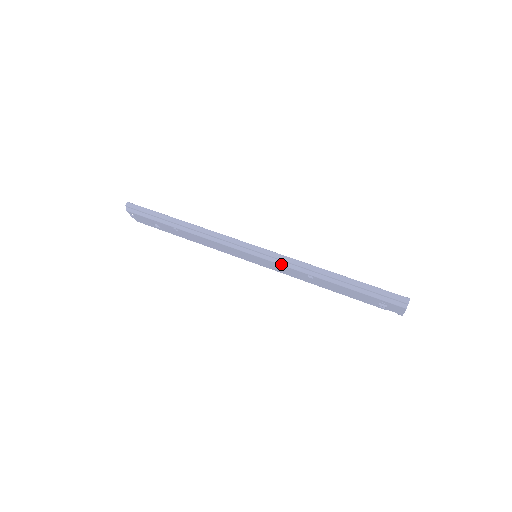
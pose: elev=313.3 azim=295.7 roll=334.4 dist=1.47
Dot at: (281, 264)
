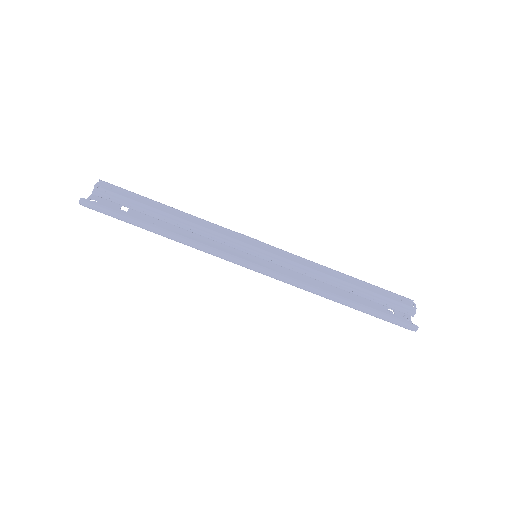
Dot at: occluded
